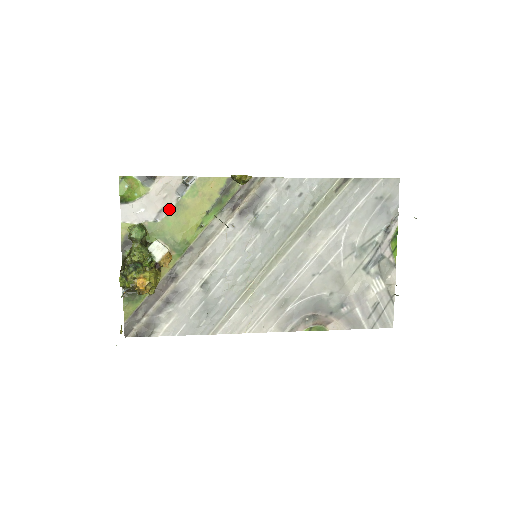
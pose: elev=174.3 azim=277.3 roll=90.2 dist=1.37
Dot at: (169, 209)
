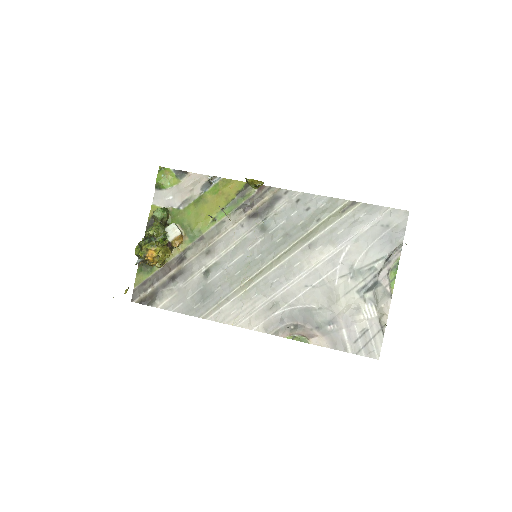
Dot at: (192, 200)
